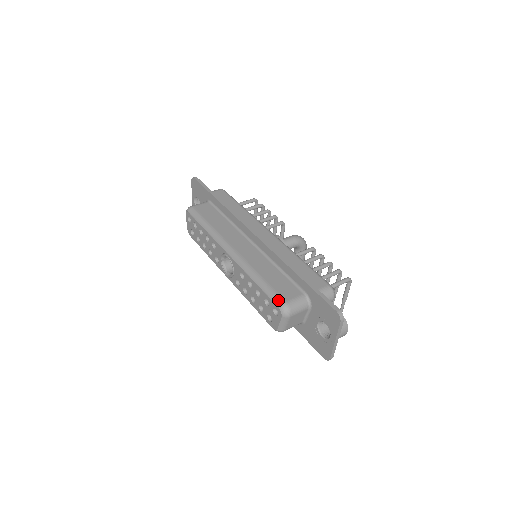
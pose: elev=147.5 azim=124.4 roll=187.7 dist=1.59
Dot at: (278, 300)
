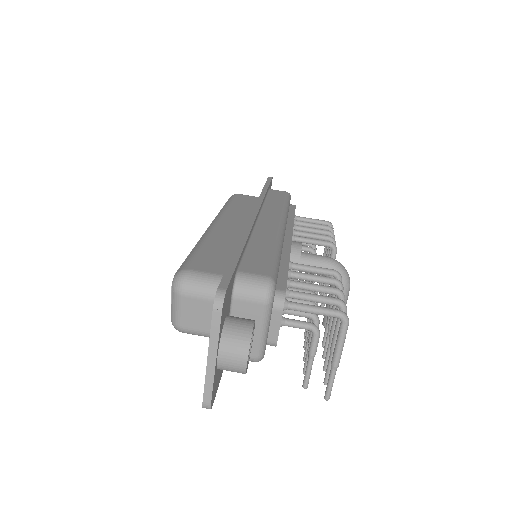
Dot at: (183, 265)
